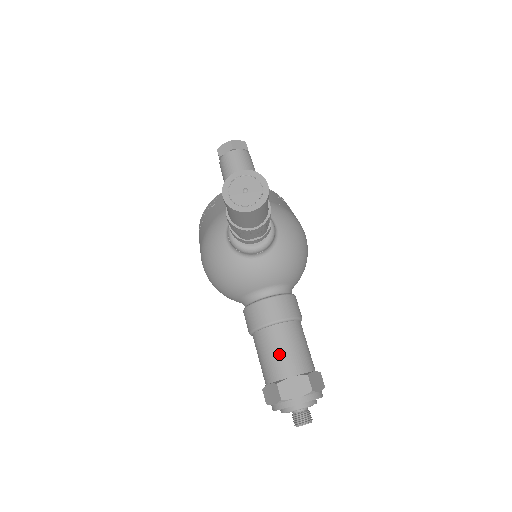
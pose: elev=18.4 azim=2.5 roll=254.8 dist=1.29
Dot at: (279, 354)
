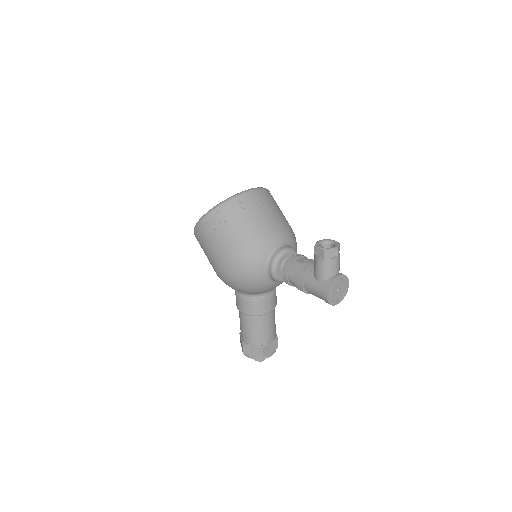
Dot at: (266, 331)
